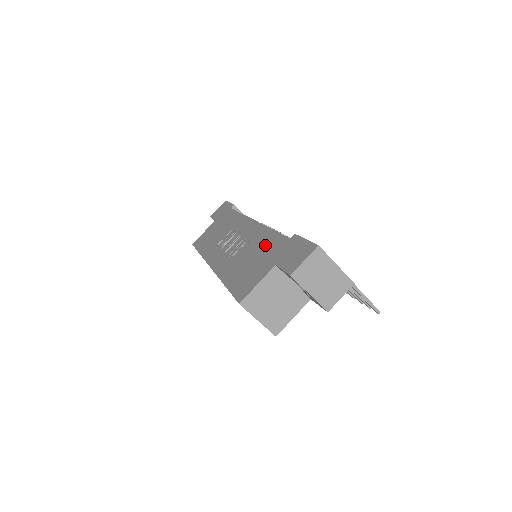
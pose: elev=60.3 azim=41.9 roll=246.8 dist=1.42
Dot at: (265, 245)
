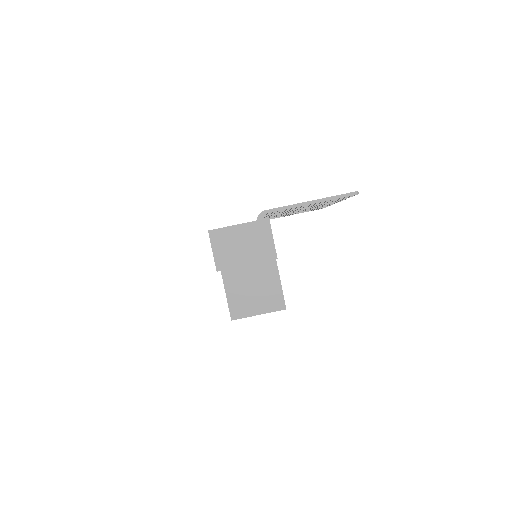
Dot at: occluded
